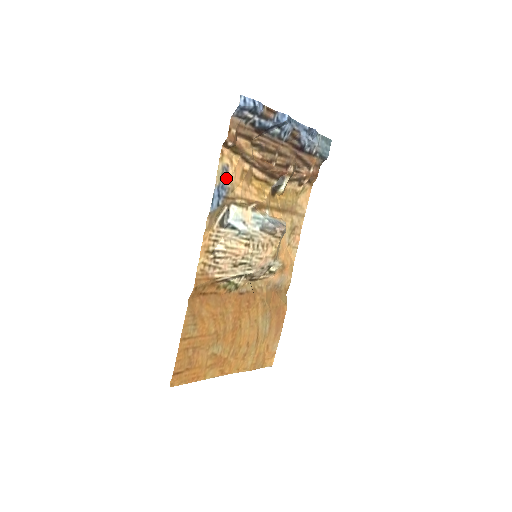
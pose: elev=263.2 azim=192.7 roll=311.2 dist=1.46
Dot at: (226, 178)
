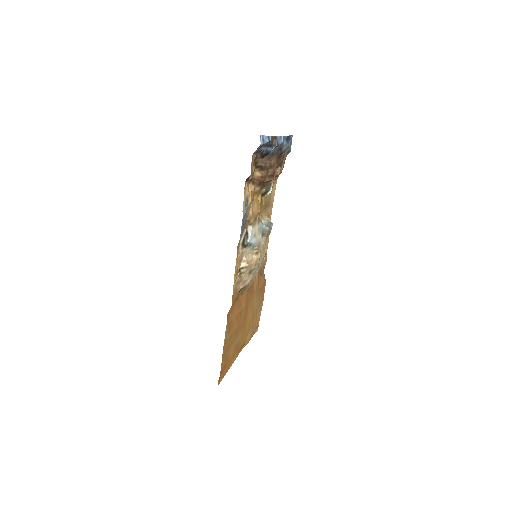
Dot at: (247, 207)
